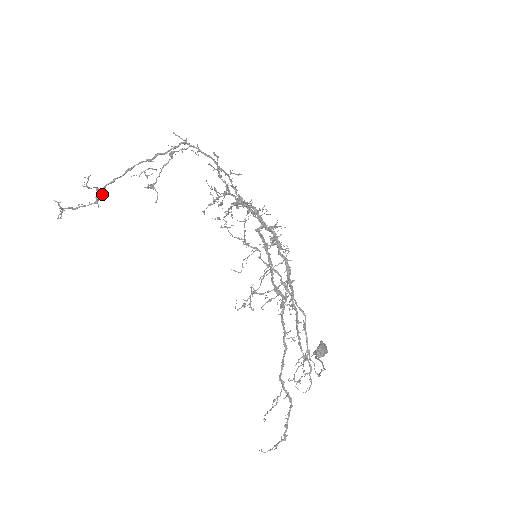
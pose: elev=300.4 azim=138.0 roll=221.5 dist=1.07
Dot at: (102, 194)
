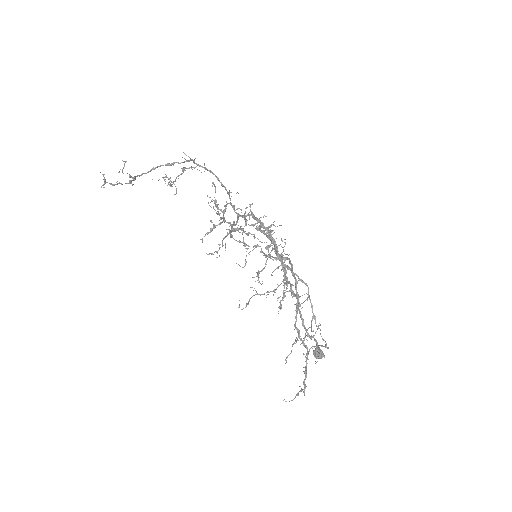
Dot at: (134, 180)
